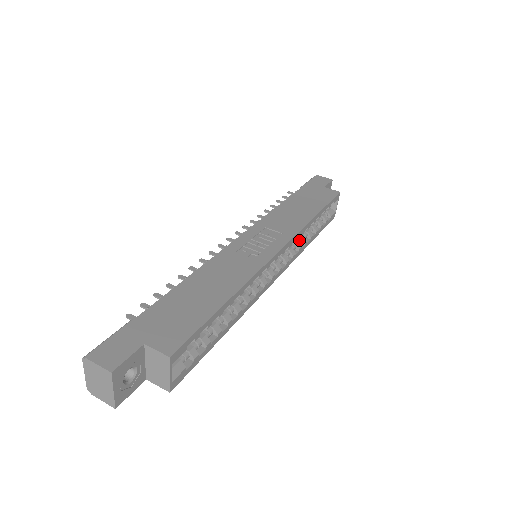
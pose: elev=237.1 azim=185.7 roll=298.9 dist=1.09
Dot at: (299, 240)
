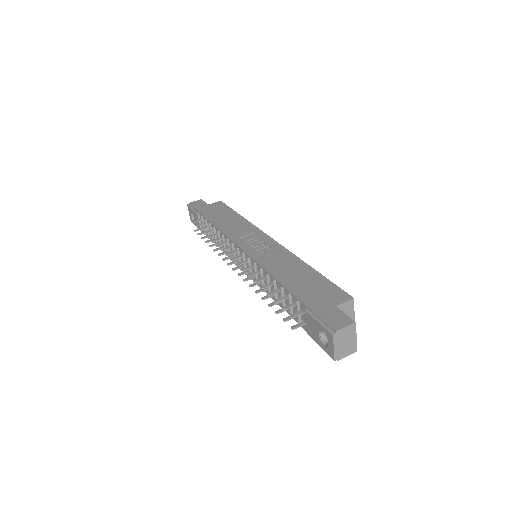
Dot at: occluded
